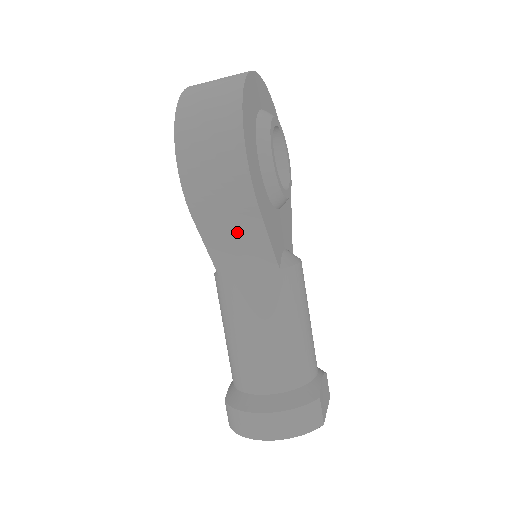
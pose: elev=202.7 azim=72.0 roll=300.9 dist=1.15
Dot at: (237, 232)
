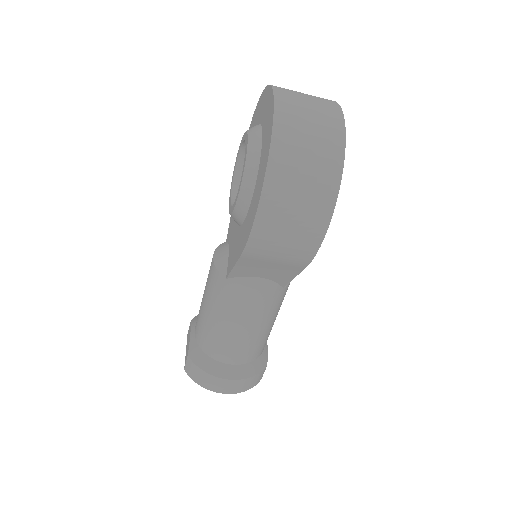
Dot at: (272, 270)
